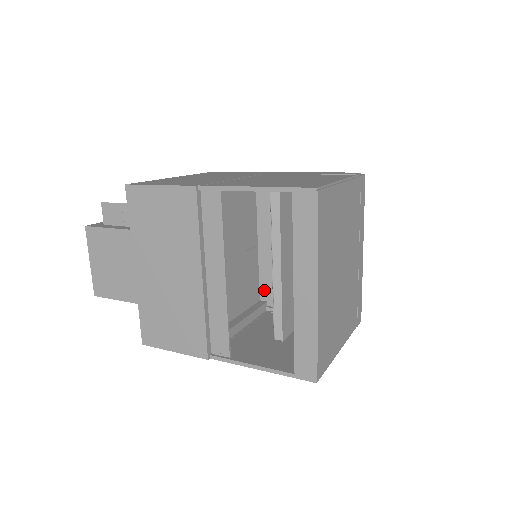
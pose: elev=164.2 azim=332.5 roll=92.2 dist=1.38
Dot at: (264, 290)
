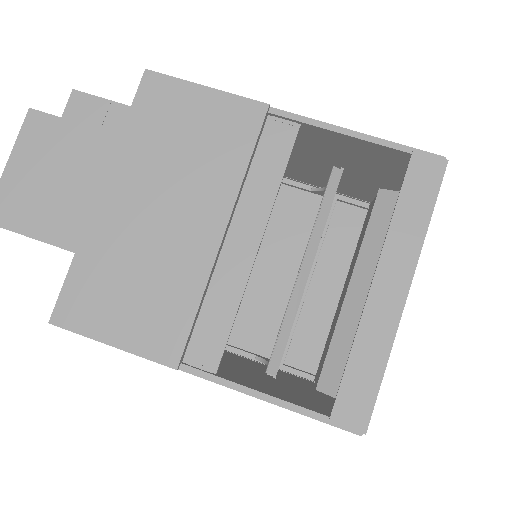
Dot at: occluded
